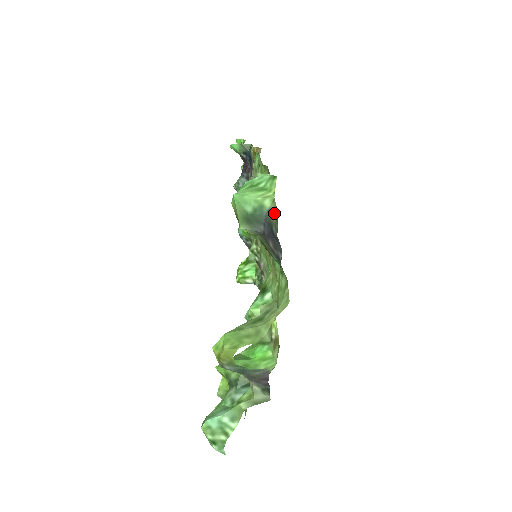
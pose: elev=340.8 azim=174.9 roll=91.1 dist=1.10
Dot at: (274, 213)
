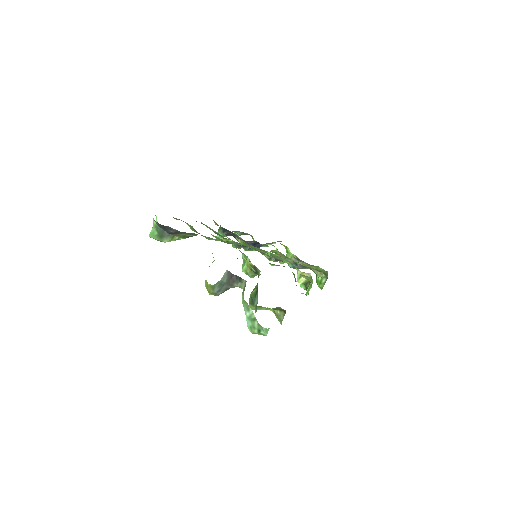
Dot at: occluded
